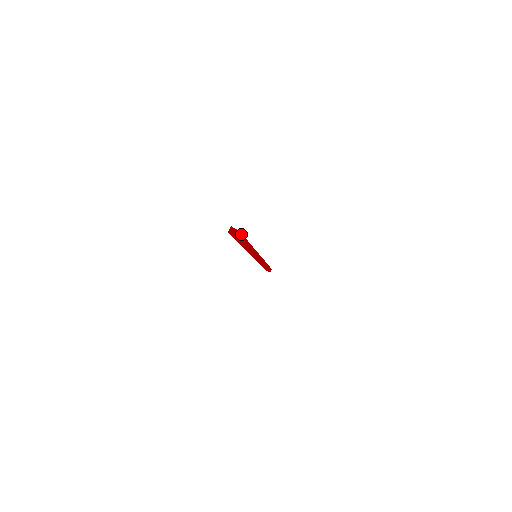
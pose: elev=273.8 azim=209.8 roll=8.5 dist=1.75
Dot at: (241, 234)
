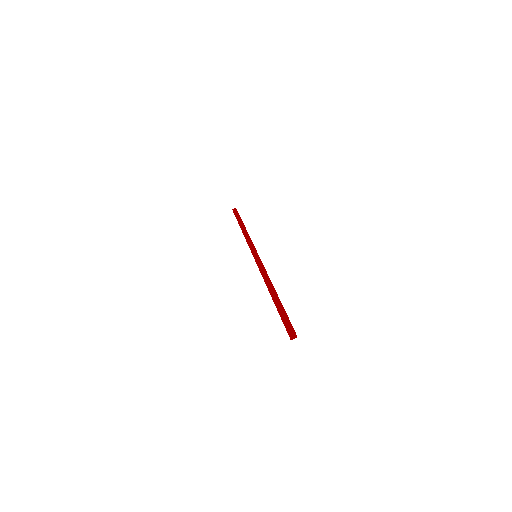
Dot at: occluded
